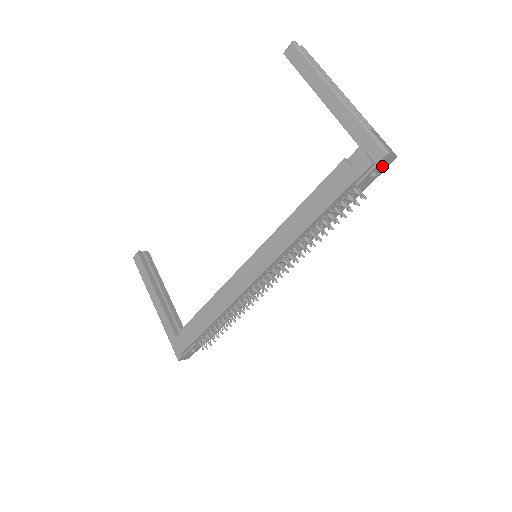
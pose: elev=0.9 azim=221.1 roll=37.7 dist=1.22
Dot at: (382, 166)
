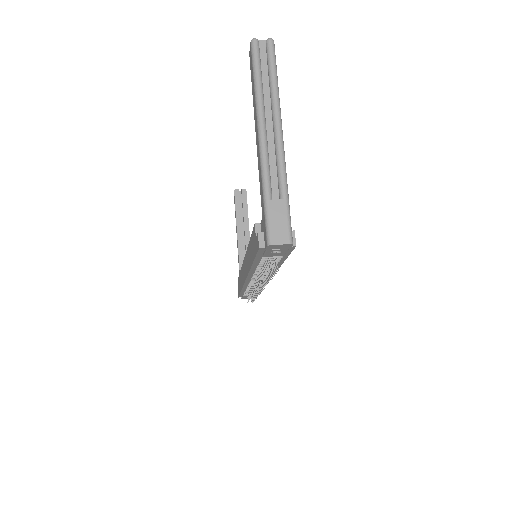
Dot at: (279, 248)
